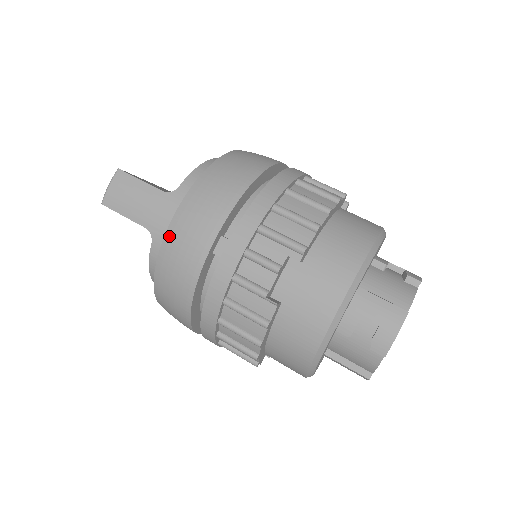
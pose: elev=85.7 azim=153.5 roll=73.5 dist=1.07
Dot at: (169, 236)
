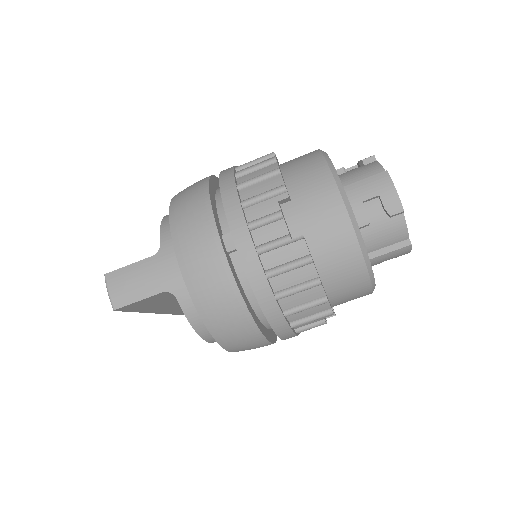
Dot at: (186, 272)
